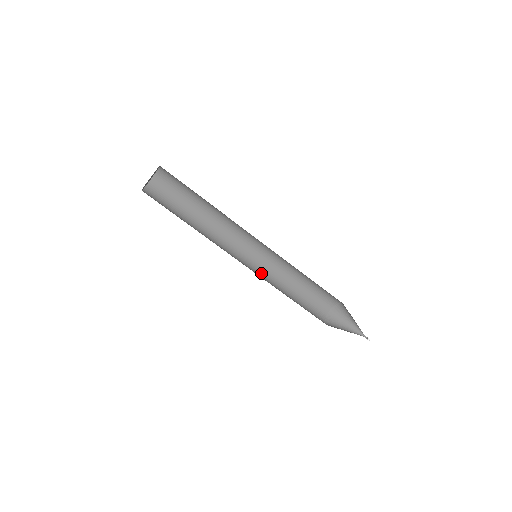
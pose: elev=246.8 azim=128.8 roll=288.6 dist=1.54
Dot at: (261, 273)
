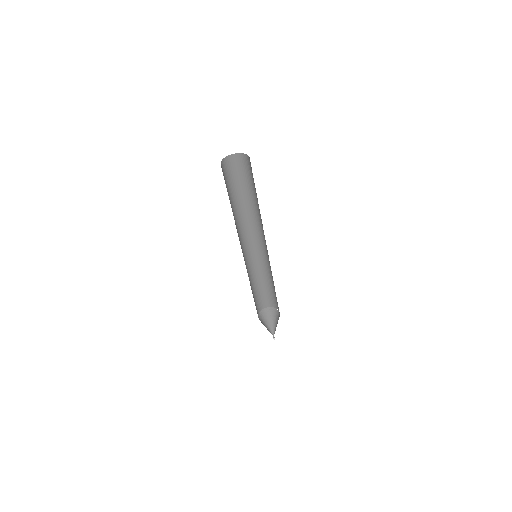
Dot at: (254, 260)
